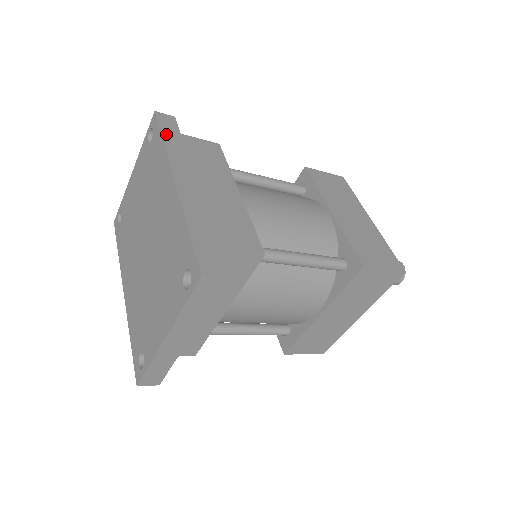
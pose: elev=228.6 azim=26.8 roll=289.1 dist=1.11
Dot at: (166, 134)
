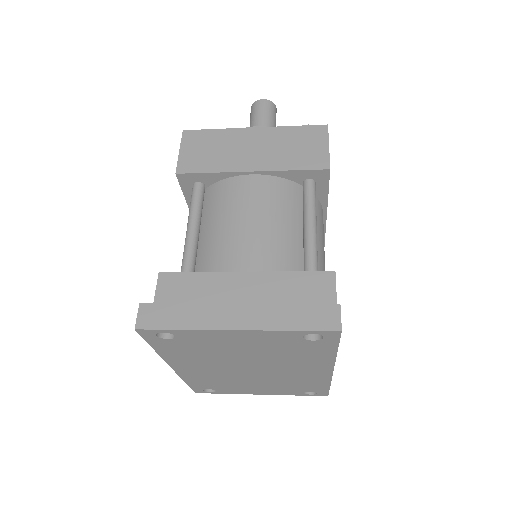
Dot at: occluded
